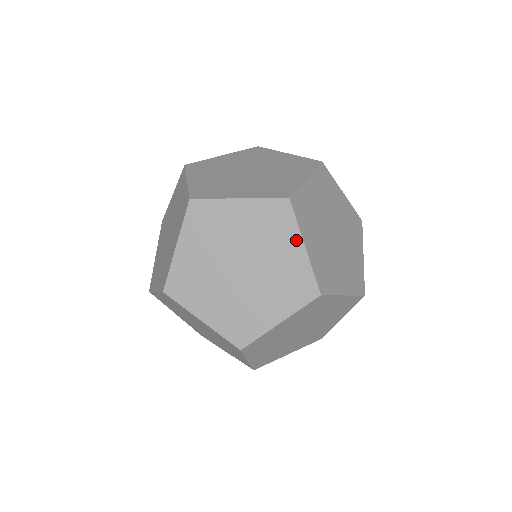
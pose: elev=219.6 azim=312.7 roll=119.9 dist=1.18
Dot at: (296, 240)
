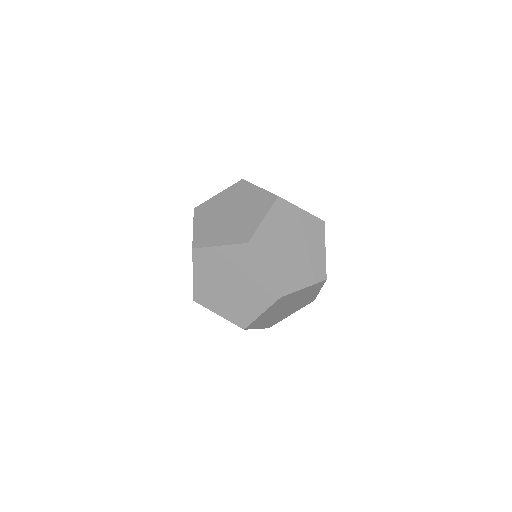
Dot at: (322, 245)
